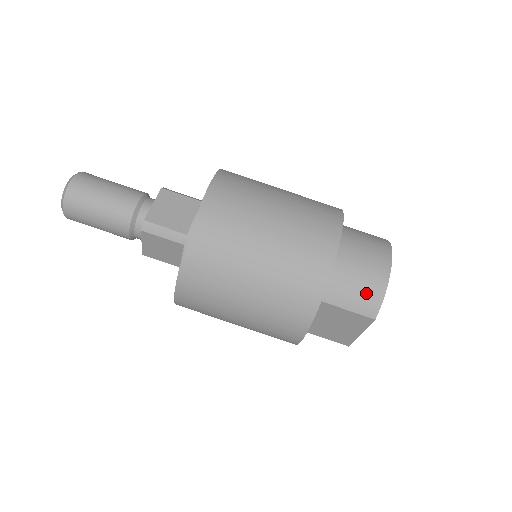
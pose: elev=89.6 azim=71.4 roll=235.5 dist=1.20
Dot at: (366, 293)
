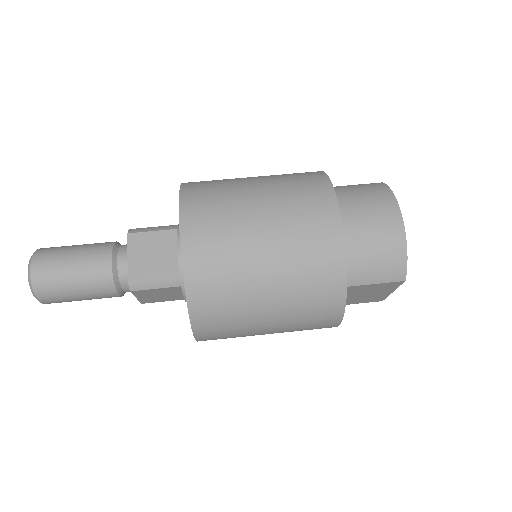
Dot at: (387, 261)
